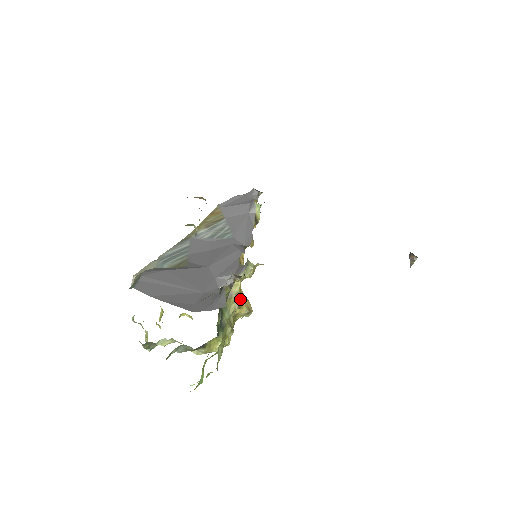
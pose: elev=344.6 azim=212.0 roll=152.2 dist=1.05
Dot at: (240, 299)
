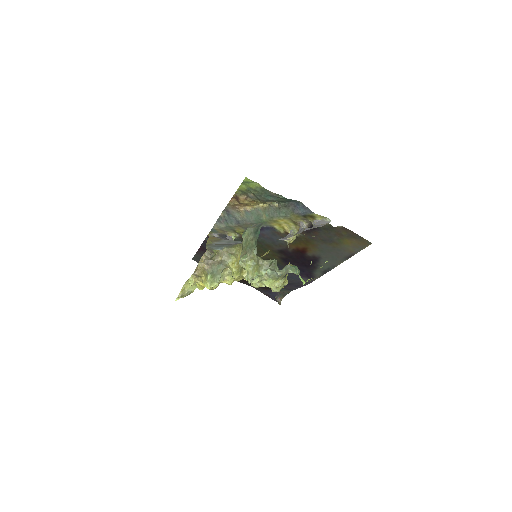
Dot at: occluded
